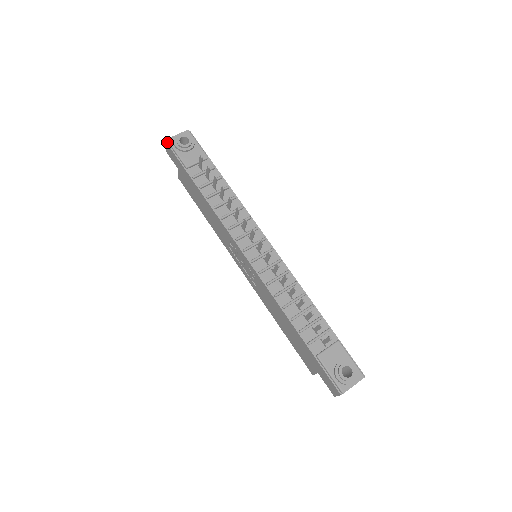
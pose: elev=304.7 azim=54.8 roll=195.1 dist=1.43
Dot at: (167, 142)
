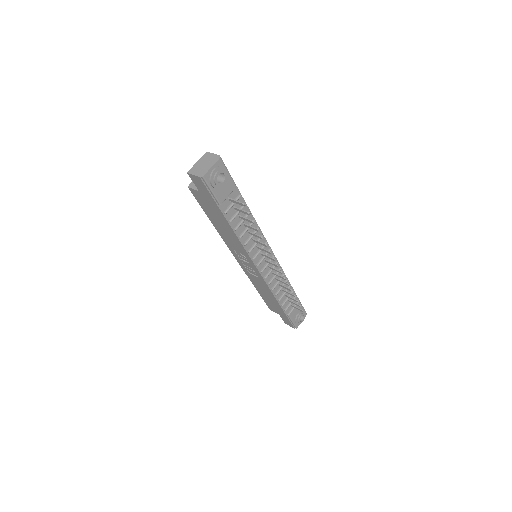
Dot at: (201, 178)
